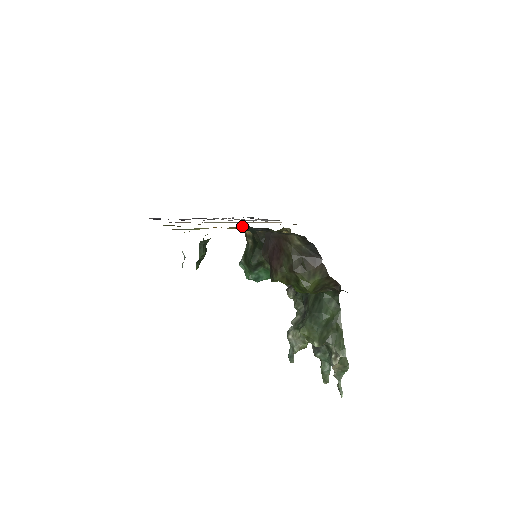
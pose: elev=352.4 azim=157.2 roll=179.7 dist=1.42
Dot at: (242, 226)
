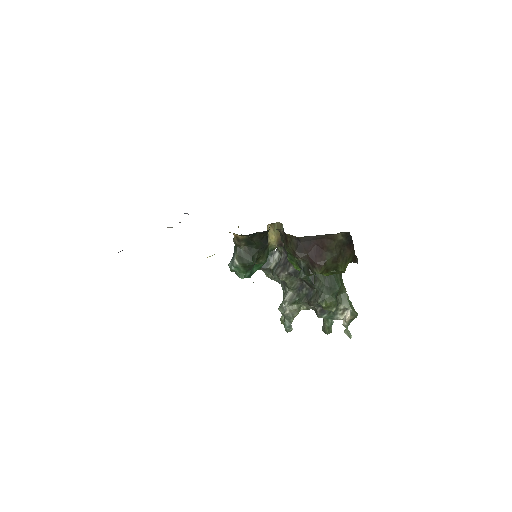
Dot at: occluded
